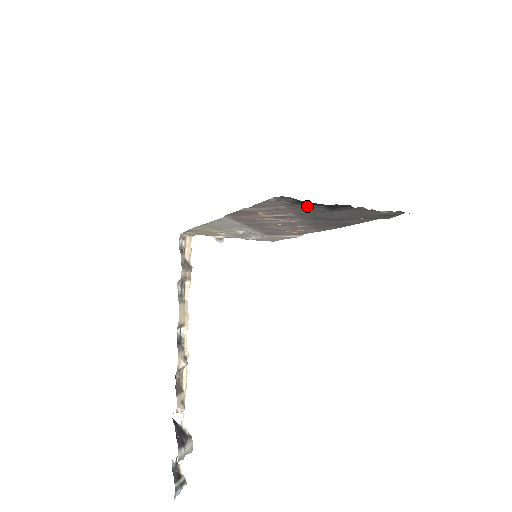
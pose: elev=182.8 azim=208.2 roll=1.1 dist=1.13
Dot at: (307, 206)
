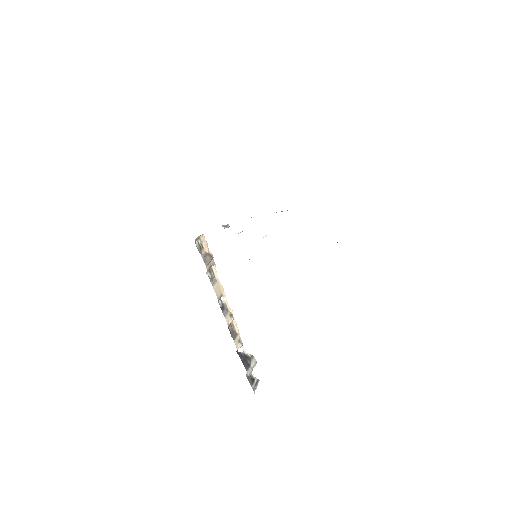
Dot at: occluded
